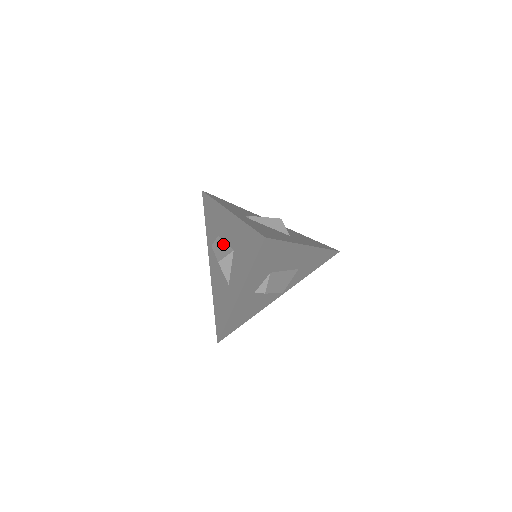
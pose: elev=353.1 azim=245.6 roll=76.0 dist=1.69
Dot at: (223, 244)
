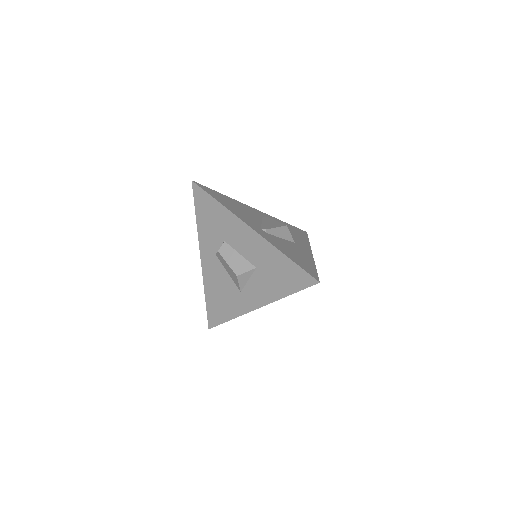
Dot at: (237, 255)
